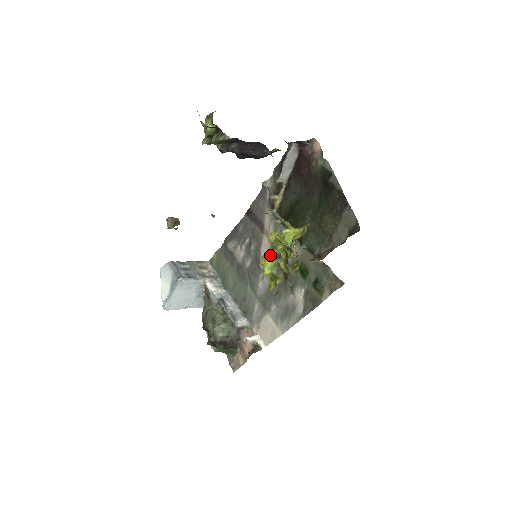
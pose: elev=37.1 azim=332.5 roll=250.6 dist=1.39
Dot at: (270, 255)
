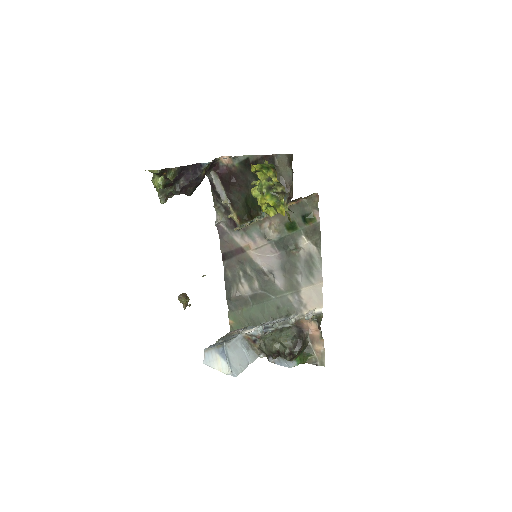
Dot at: (263, 193)
